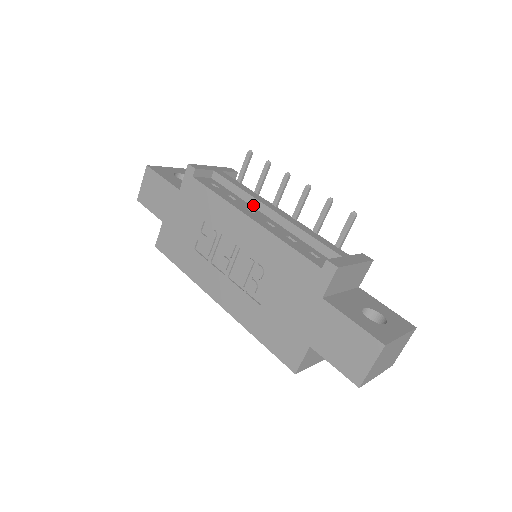
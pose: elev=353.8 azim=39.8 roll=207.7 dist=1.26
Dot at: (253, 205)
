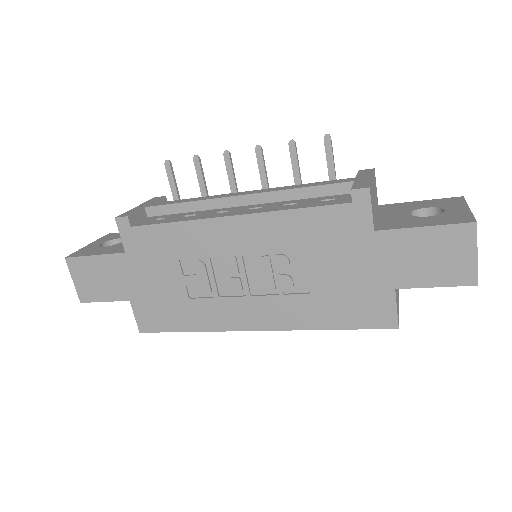
Dot at: (217, 207)
